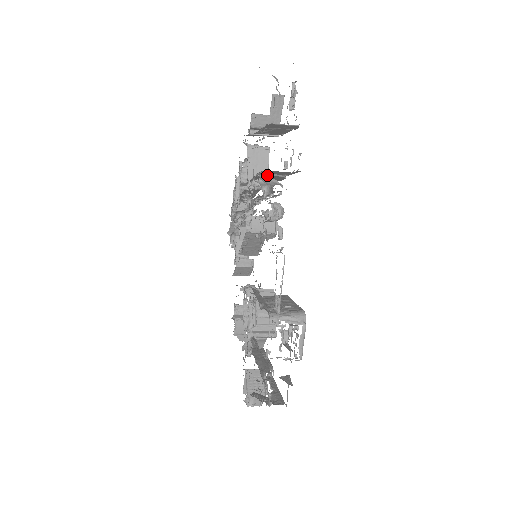
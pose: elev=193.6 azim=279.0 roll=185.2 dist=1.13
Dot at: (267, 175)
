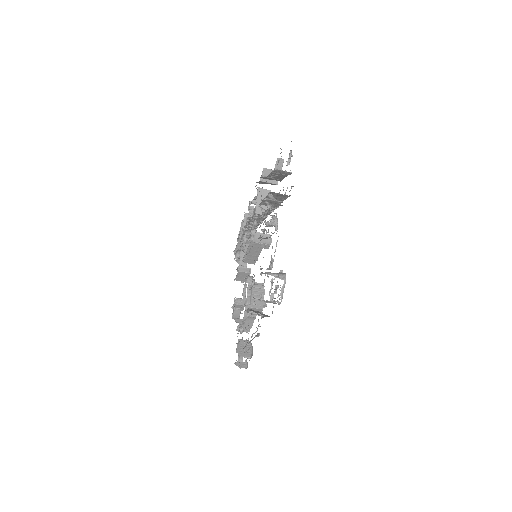
Dot at: (272, 196)
